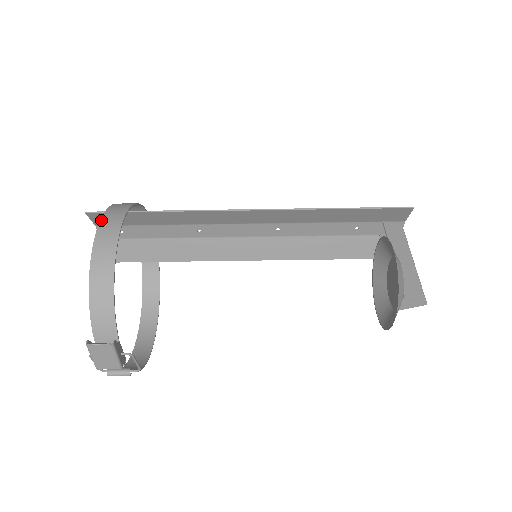
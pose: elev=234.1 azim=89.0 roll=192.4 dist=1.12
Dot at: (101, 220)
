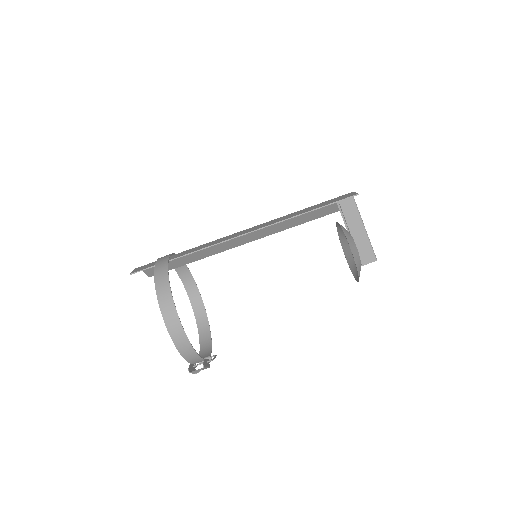
Dot at: (159, 304)
